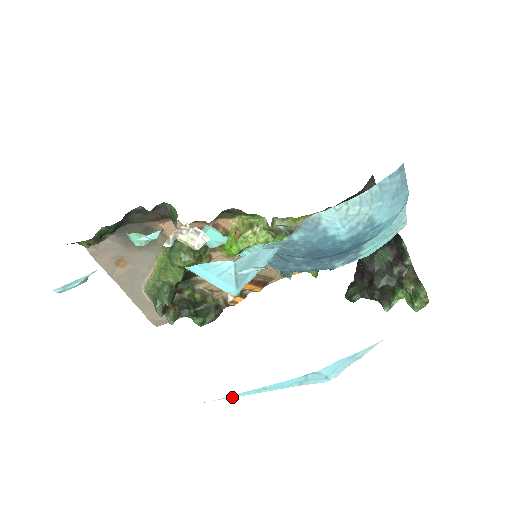
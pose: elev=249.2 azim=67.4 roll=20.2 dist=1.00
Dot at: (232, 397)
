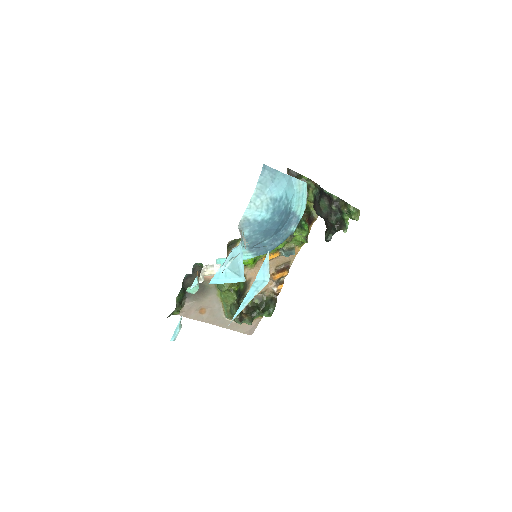
Dot at: (236, 316)
